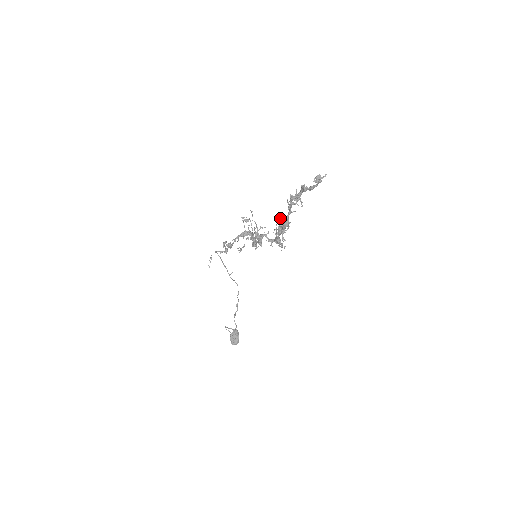
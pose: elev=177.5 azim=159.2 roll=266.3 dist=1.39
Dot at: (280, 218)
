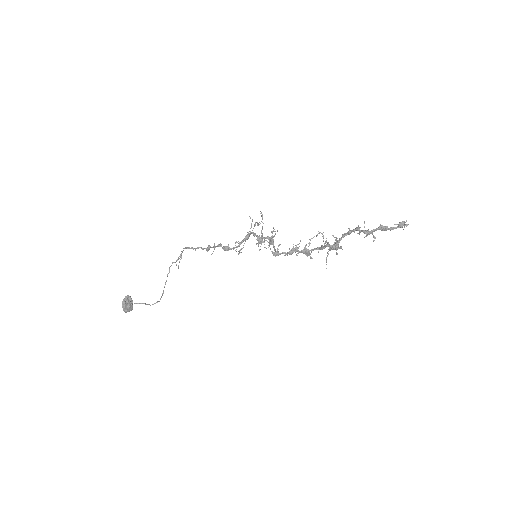
Dot at: occluded
